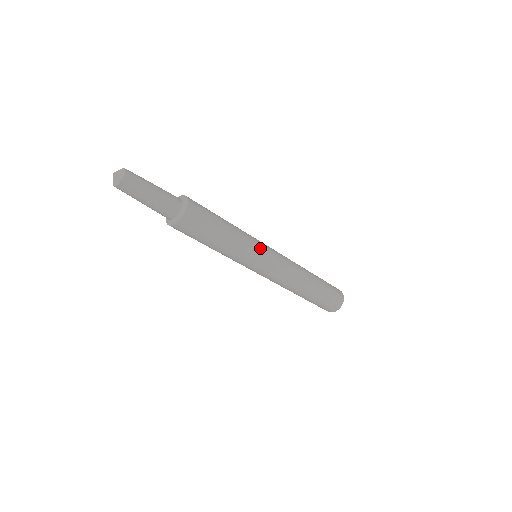
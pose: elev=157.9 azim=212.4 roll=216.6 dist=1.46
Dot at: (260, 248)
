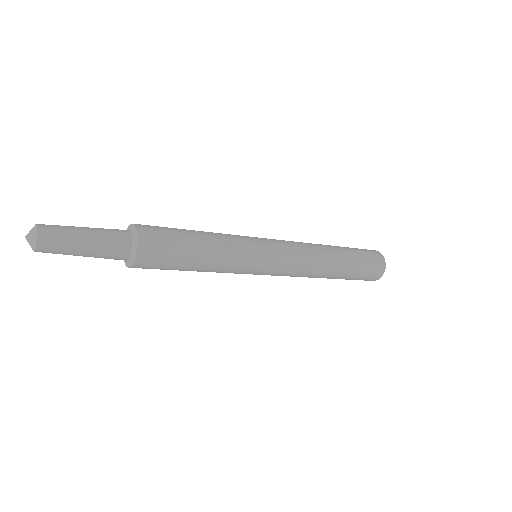
Dot at: (256, 249)
